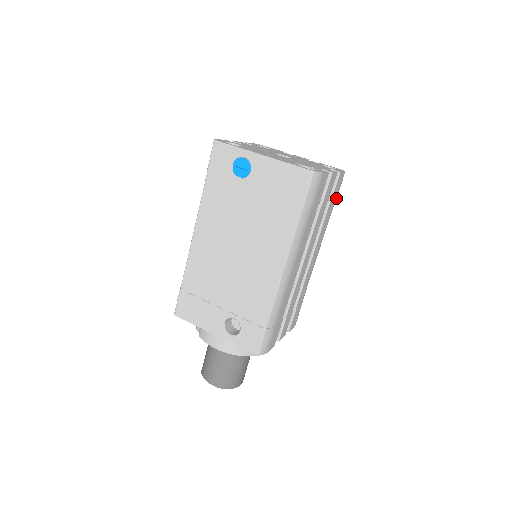
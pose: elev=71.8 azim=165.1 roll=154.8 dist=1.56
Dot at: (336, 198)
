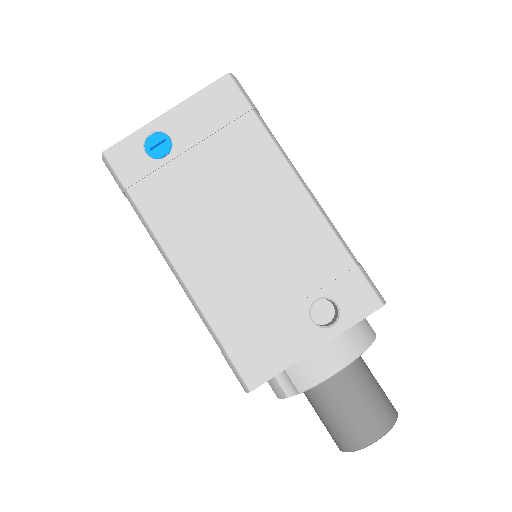
Dot at: occluded
